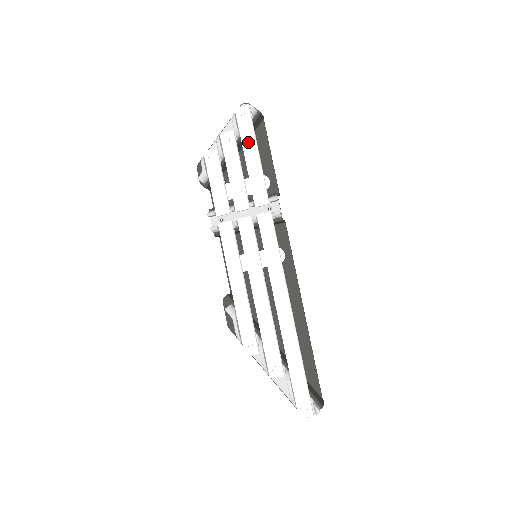
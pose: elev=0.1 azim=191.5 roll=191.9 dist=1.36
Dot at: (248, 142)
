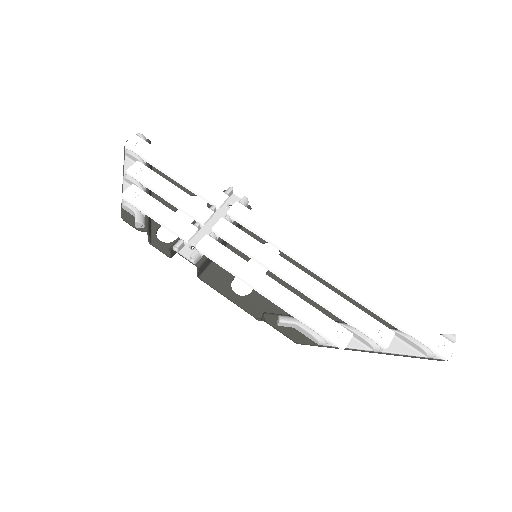
Dot at: (162, 161)
